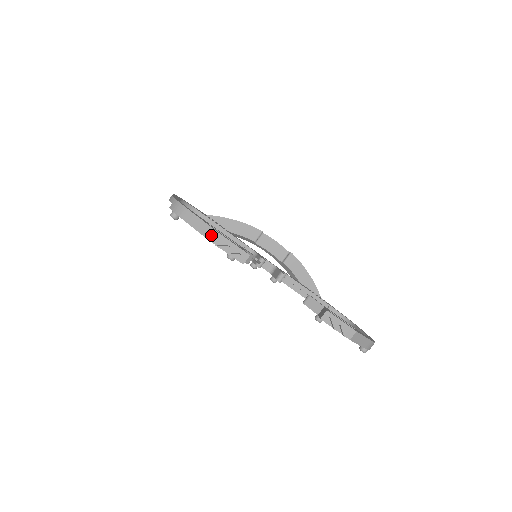
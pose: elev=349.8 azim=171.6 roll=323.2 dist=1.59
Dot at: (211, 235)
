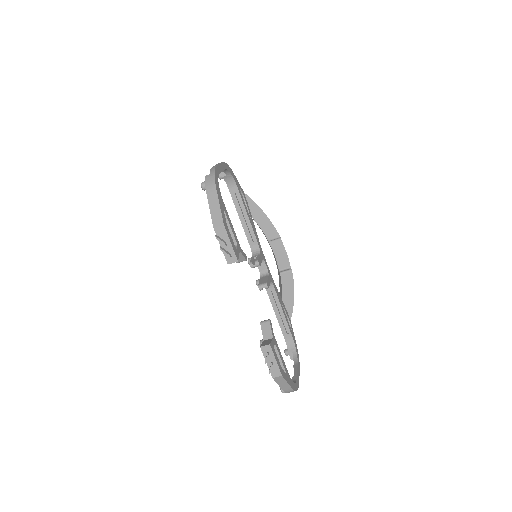
Dot at: (218, 225)
